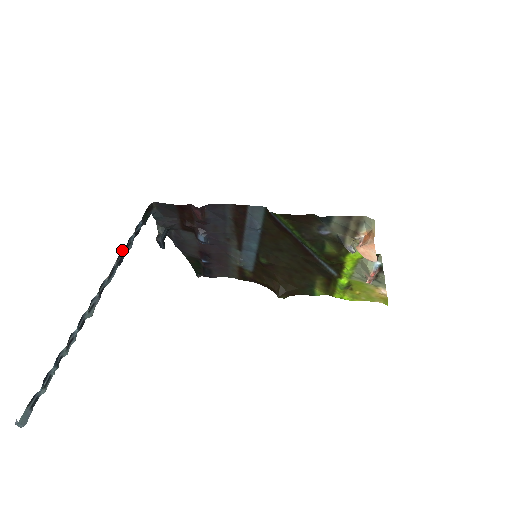
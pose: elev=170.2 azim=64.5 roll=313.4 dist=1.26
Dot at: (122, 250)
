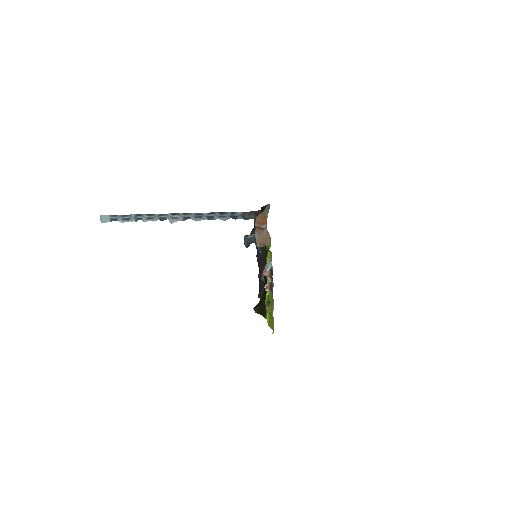
Dot at: (216, 212)
